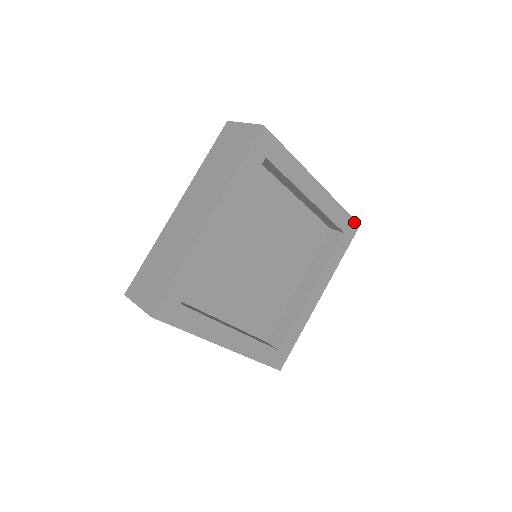
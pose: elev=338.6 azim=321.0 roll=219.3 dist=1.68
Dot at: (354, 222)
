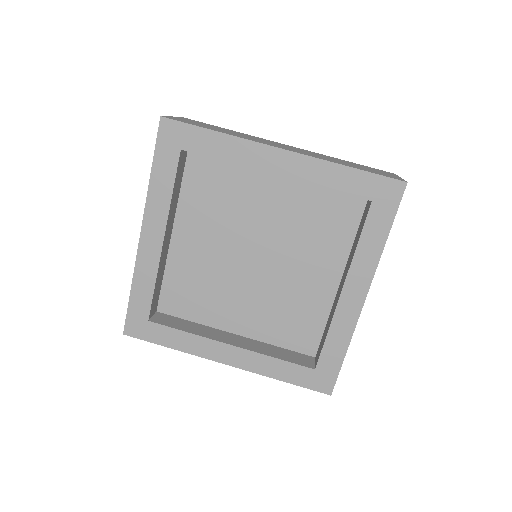
Dot at: (390, 181)
